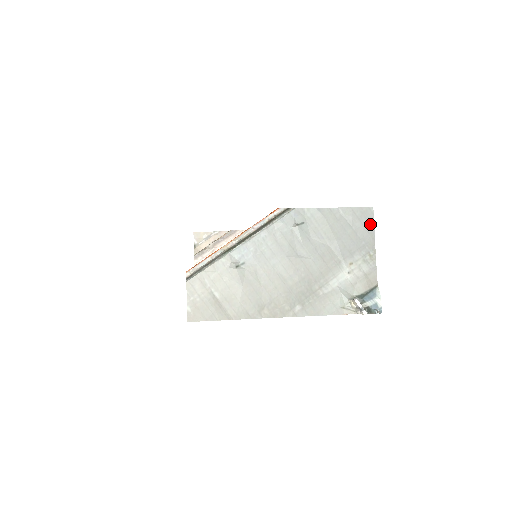
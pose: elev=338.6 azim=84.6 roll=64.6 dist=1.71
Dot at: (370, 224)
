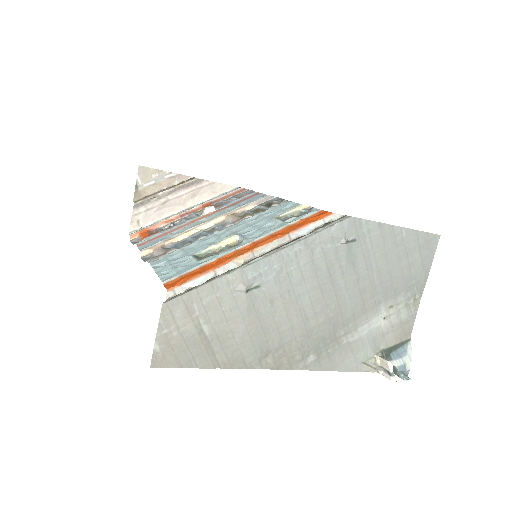
Dot at: (429, 258)
